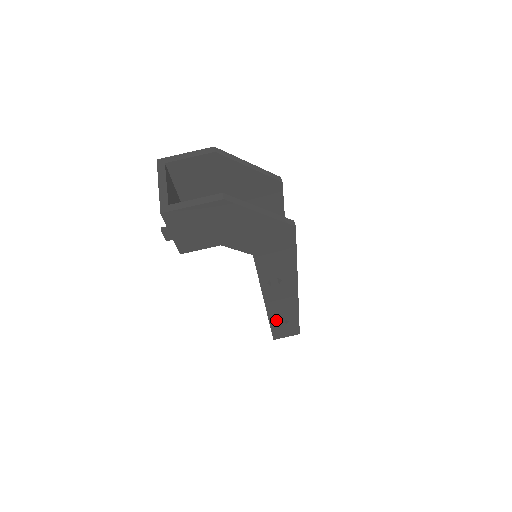
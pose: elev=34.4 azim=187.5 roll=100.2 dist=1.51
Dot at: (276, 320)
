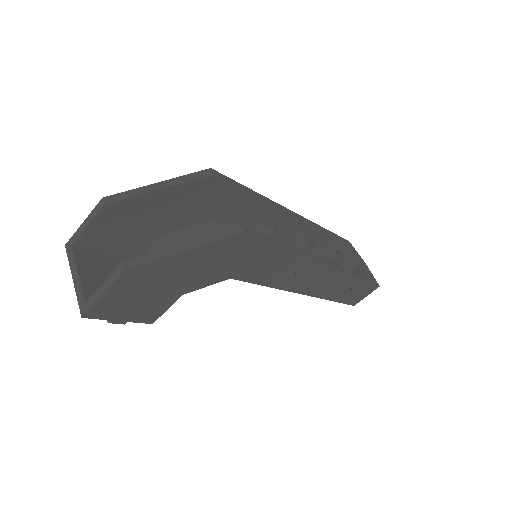
Dot at: (335, 295)
